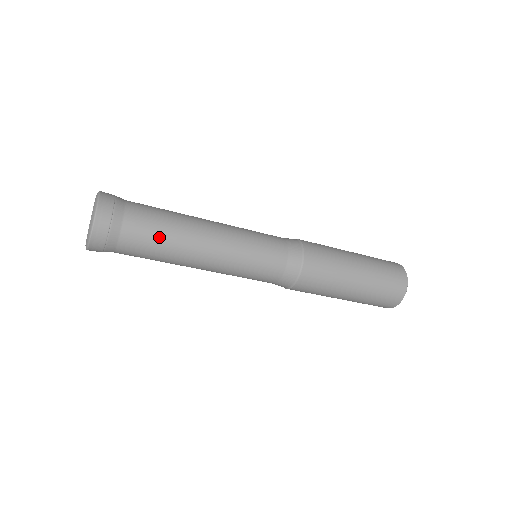
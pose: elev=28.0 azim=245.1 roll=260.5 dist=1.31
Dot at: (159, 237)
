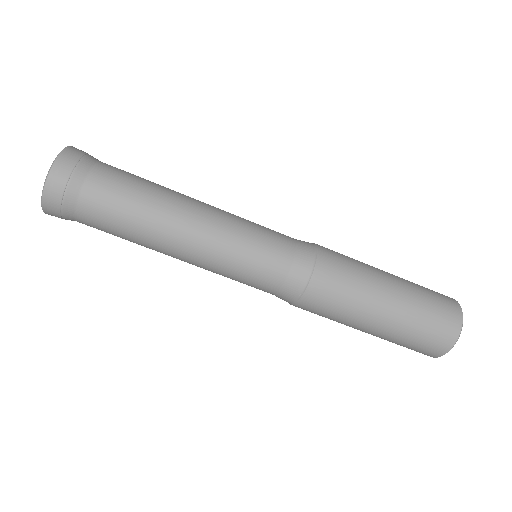
Dot at: (141, 179)
